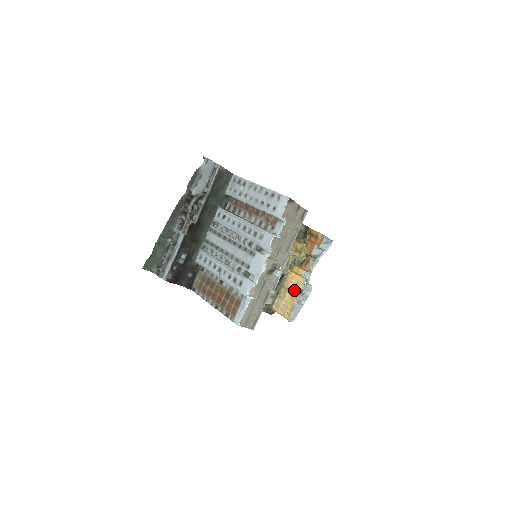
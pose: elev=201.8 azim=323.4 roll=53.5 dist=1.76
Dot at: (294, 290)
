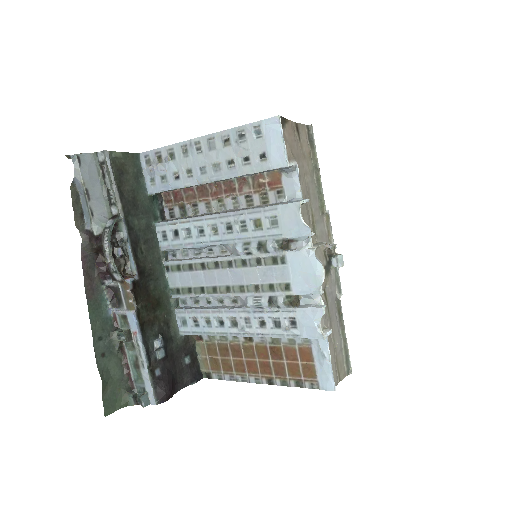
Dot at: occluded
